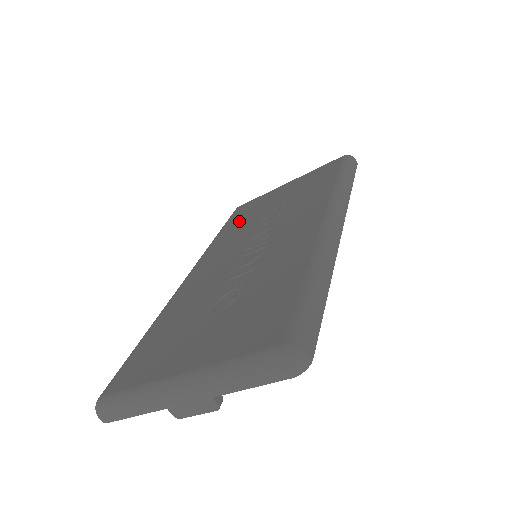
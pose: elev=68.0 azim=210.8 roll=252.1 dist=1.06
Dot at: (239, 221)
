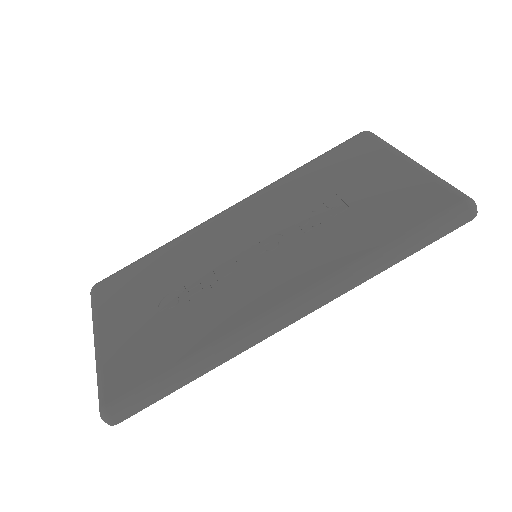
Dot at: (320, 173)
